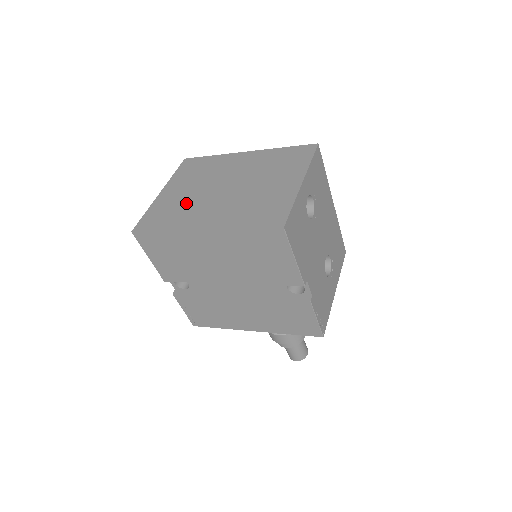
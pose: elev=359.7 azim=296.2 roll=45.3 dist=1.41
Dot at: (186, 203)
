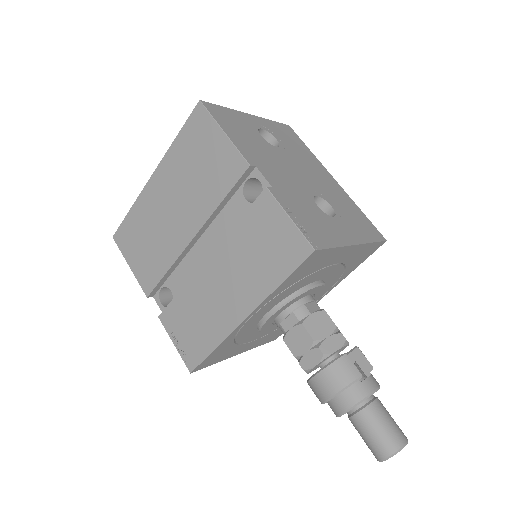
Dot at: occluded
